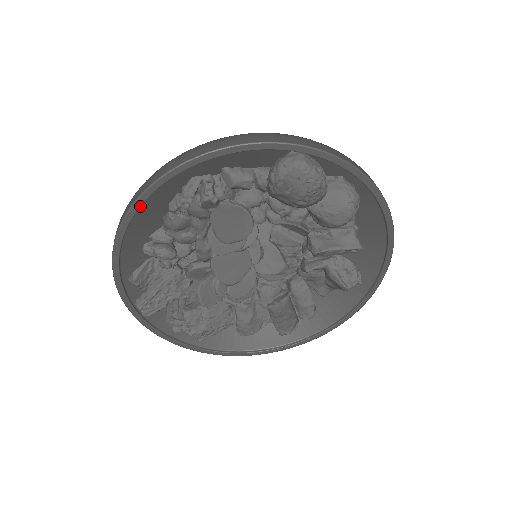
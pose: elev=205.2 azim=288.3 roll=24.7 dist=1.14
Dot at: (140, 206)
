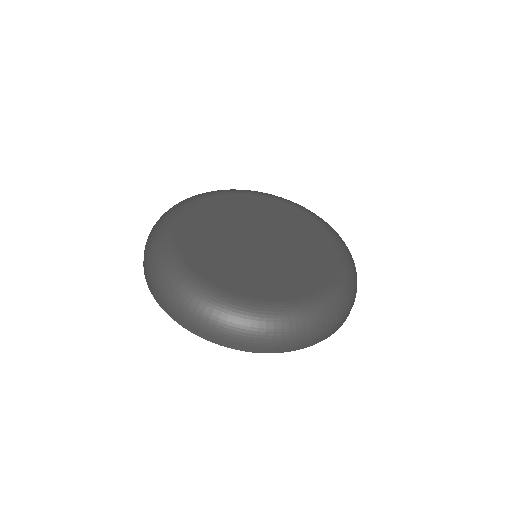
Dot at: occluded
